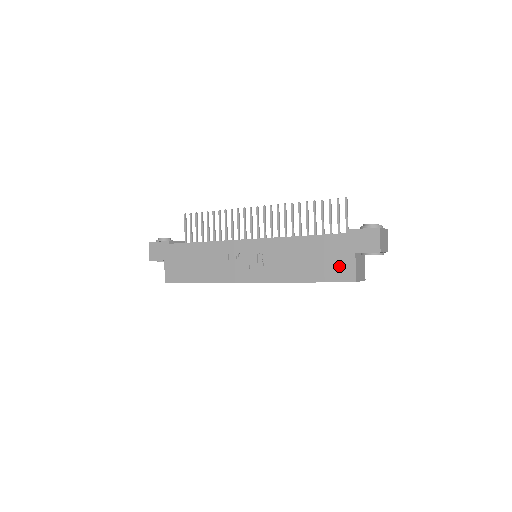
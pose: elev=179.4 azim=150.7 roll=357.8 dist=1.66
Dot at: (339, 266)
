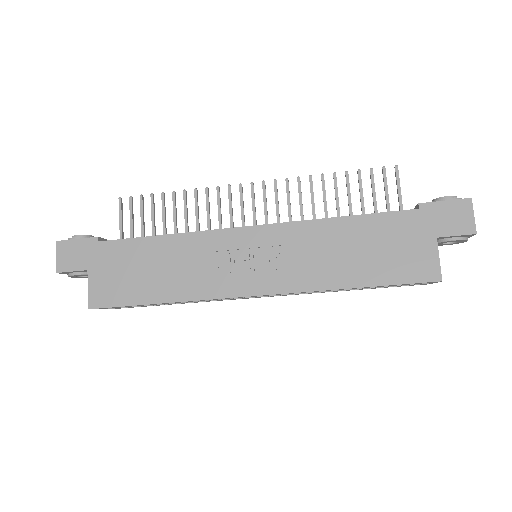
Dot at: (412, 258)
